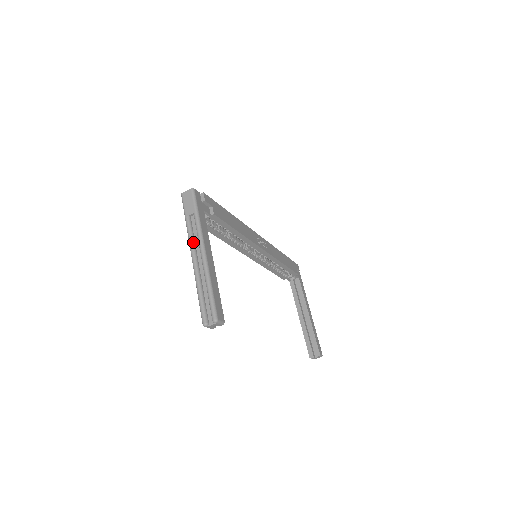
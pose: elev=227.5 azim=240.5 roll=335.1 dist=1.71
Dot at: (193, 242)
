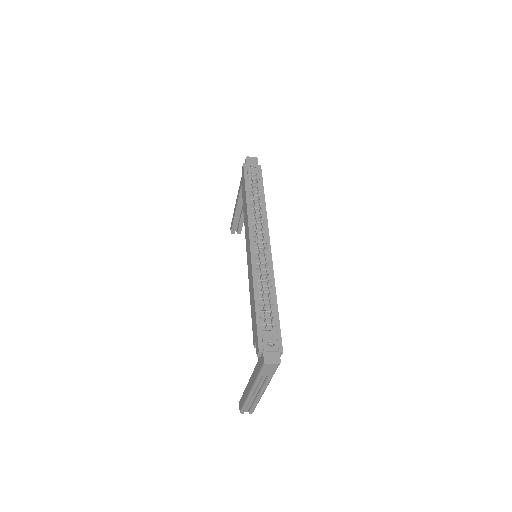
Dot at: occluded
